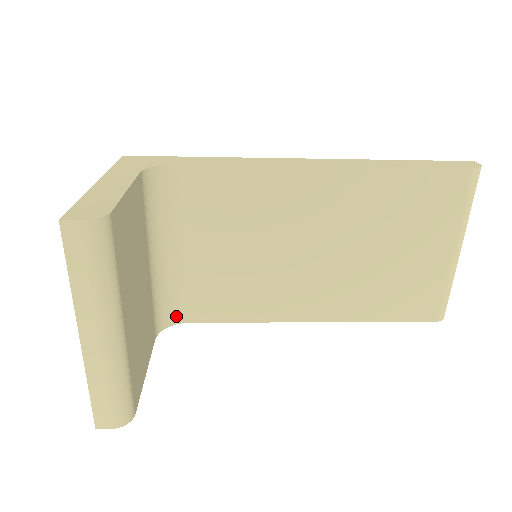
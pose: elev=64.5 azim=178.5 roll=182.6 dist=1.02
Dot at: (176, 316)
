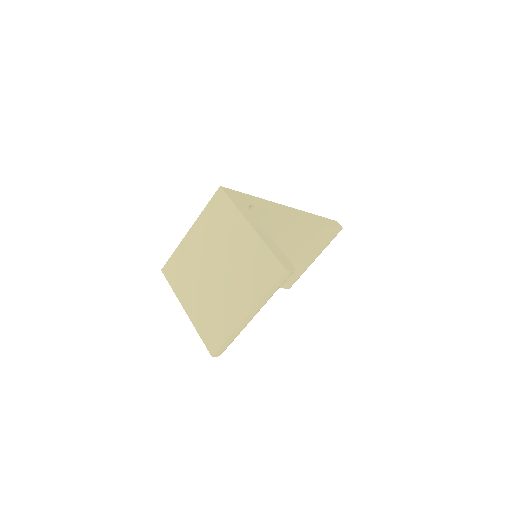
Dot at: occluded
